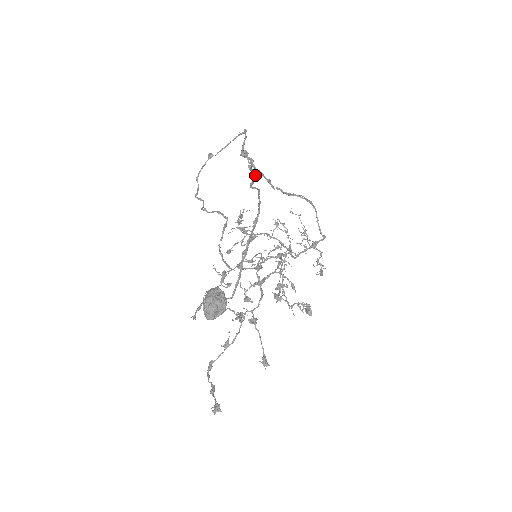
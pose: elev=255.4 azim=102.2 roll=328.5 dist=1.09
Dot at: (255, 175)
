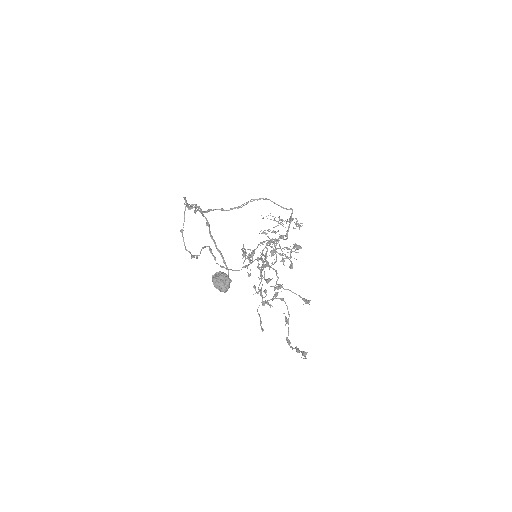
Dot at: (196, 207)
